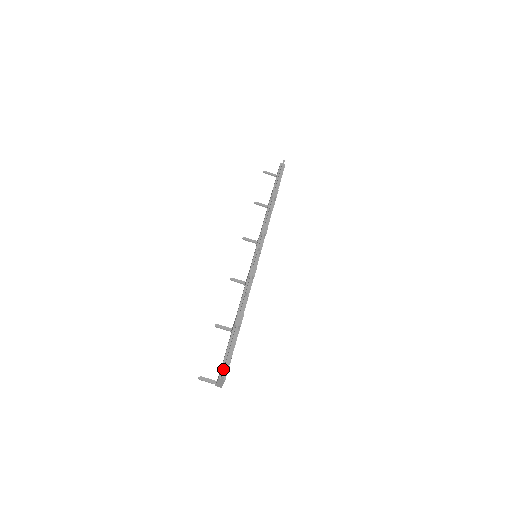
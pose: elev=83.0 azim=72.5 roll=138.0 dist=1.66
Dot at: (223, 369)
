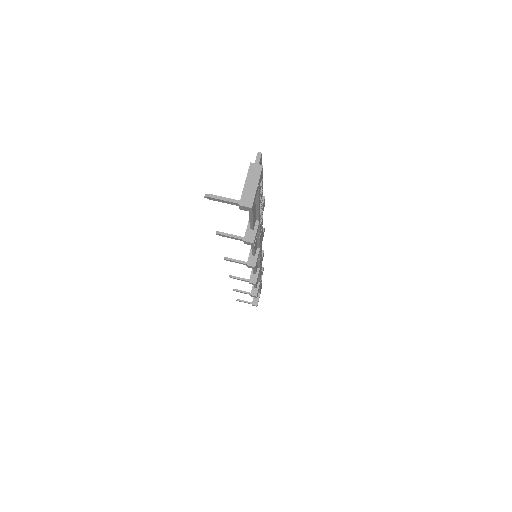
Dot at: occluded
